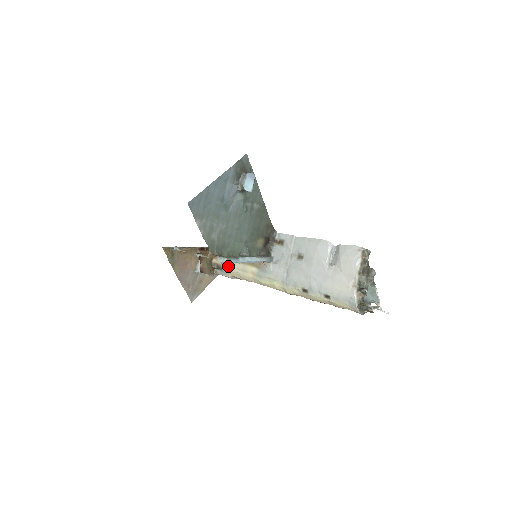
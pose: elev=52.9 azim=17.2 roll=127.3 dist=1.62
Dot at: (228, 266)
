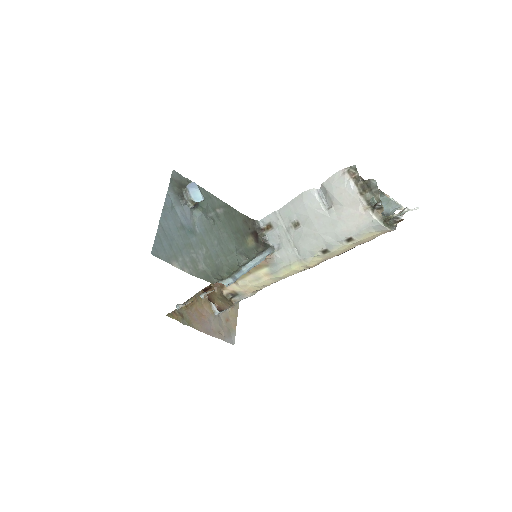
Dot at: (240, 287)
